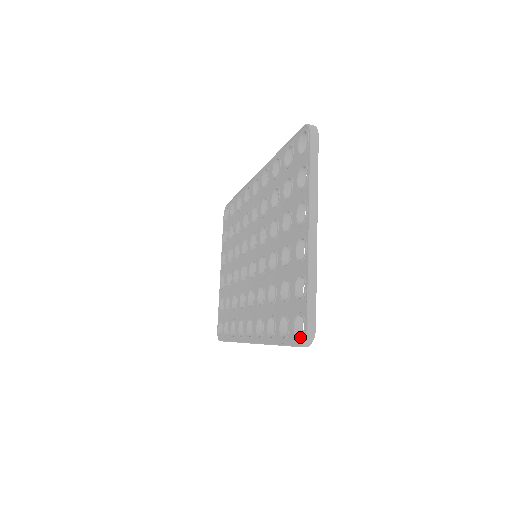
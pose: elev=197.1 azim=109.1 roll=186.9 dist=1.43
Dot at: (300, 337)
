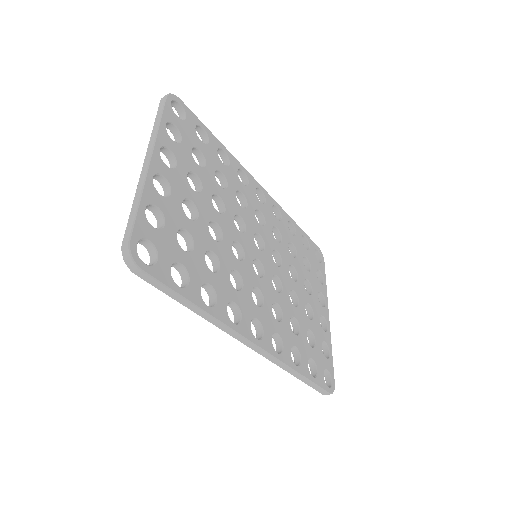
Dot at: occluded
